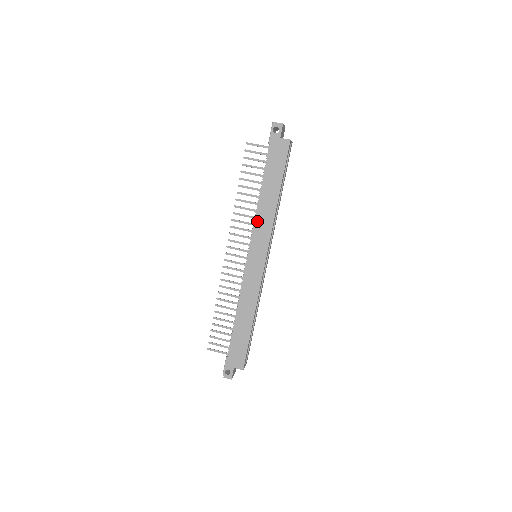
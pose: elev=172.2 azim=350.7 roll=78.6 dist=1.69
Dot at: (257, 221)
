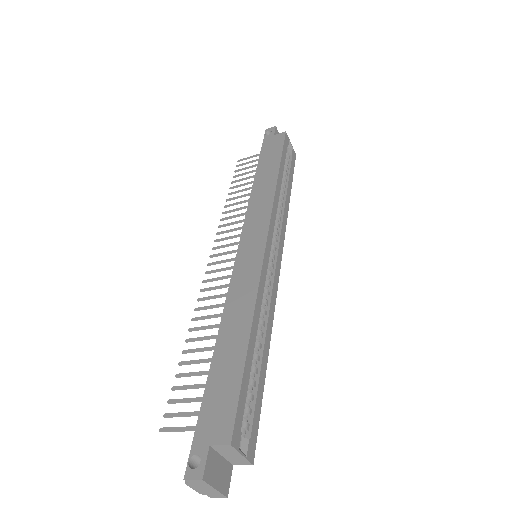
Dot at: (251, 206)
